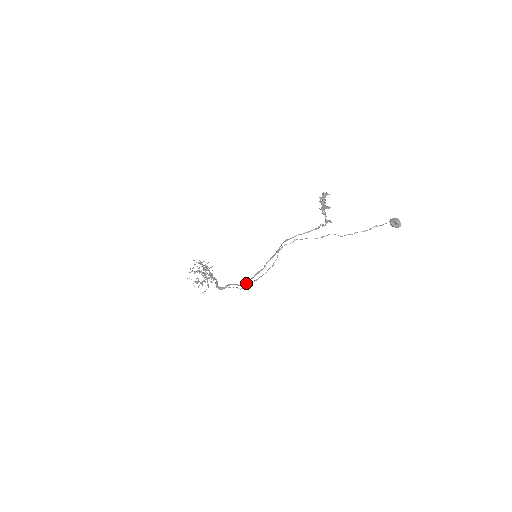
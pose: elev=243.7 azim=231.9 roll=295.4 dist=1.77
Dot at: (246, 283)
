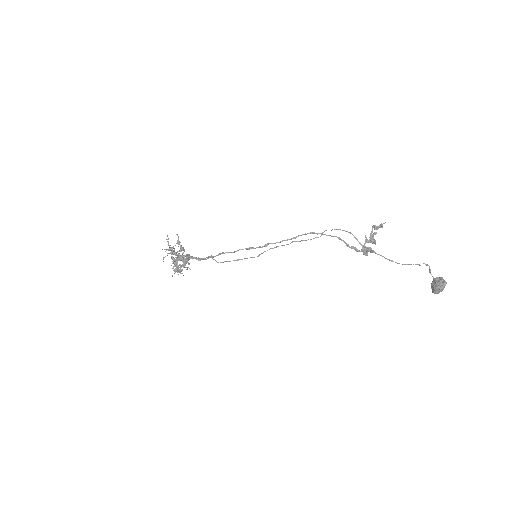
Dot at: occluded
